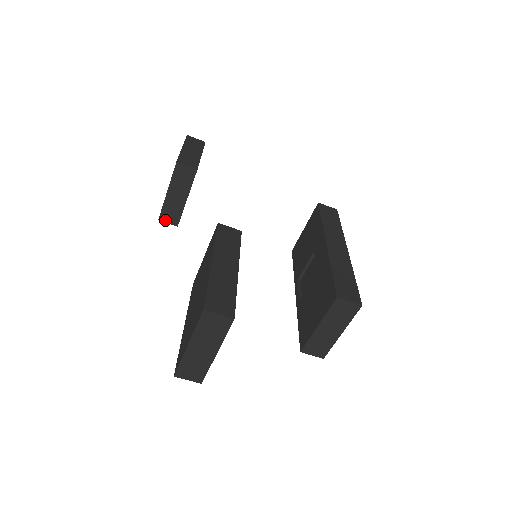
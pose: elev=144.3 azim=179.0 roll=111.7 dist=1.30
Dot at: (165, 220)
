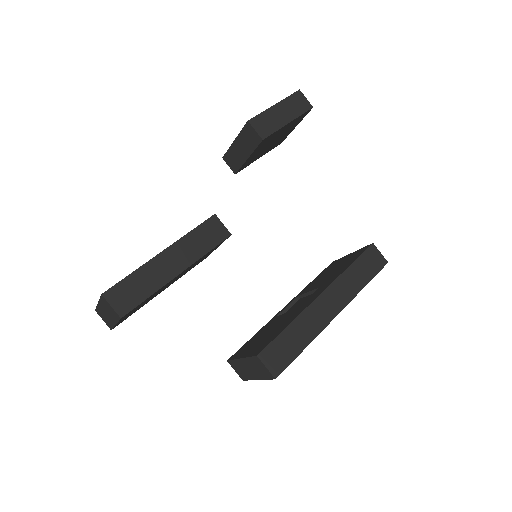
Dot at: (227, 162)
